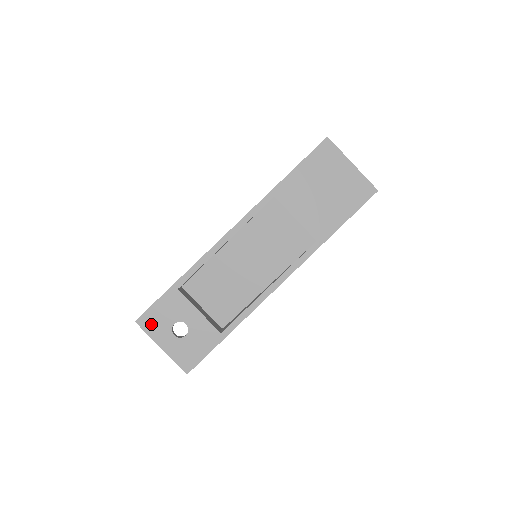
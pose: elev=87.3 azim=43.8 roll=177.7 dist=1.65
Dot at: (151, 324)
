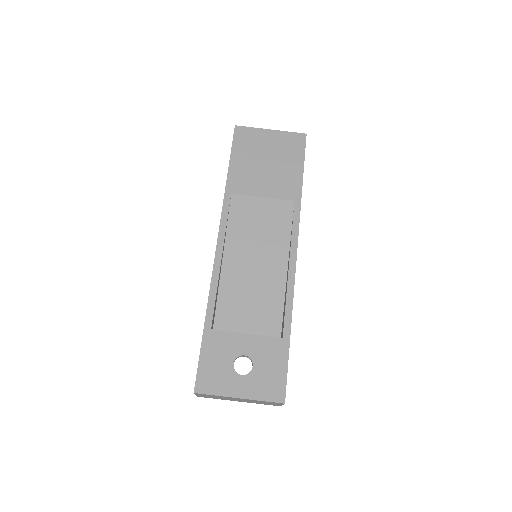
Dot at: (211, 382)
